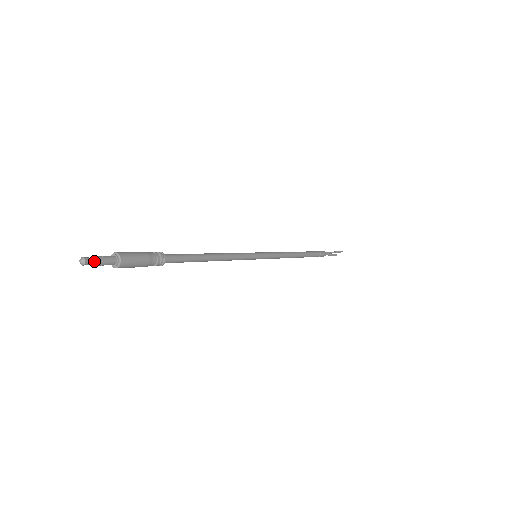
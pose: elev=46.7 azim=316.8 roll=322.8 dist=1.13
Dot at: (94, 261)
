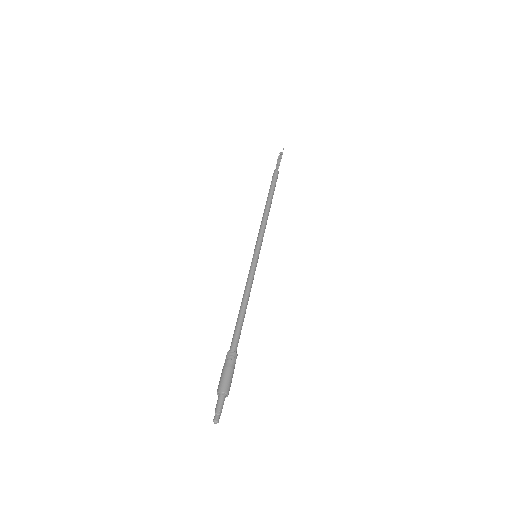
Dot at: (220, 414)
